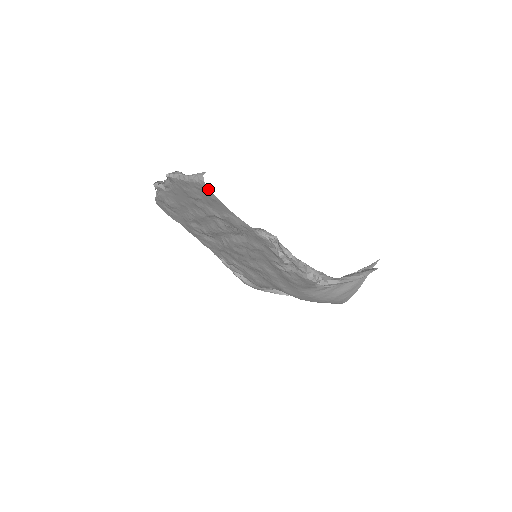
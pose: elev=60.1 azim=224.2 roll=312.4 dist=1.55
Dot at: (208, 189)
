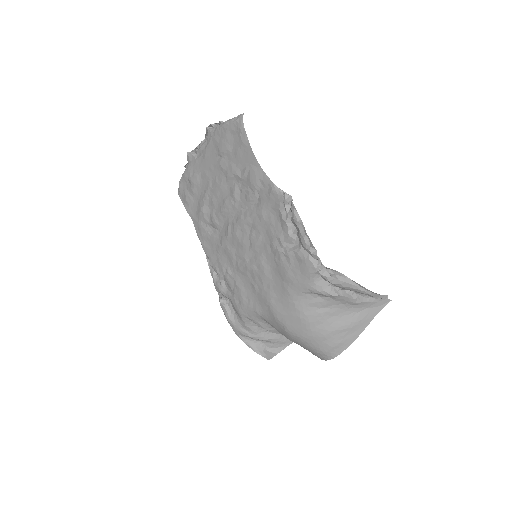
Dot at: (243, 127)
